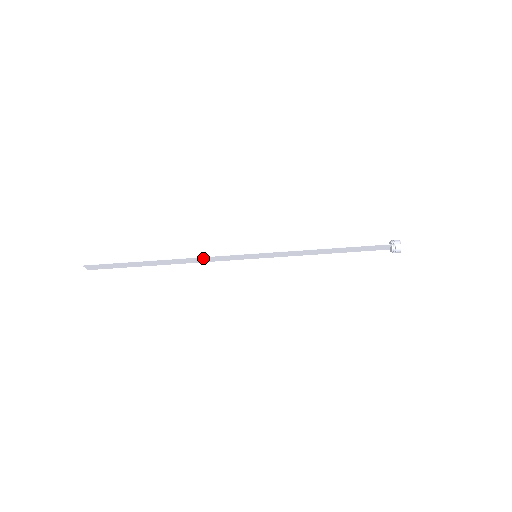
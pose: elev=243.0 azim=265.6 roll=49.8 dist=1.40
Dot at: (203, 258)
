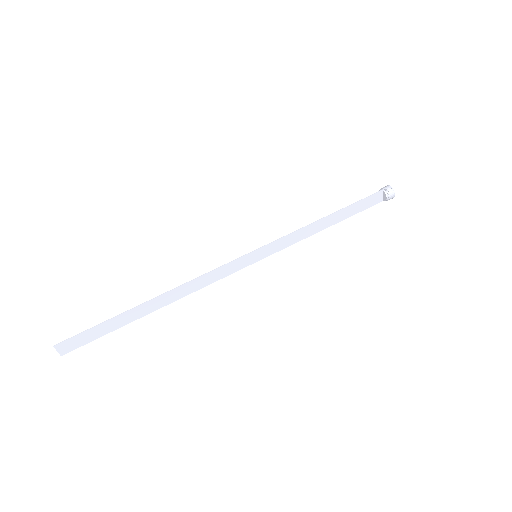
Dot at: (199, 279)
